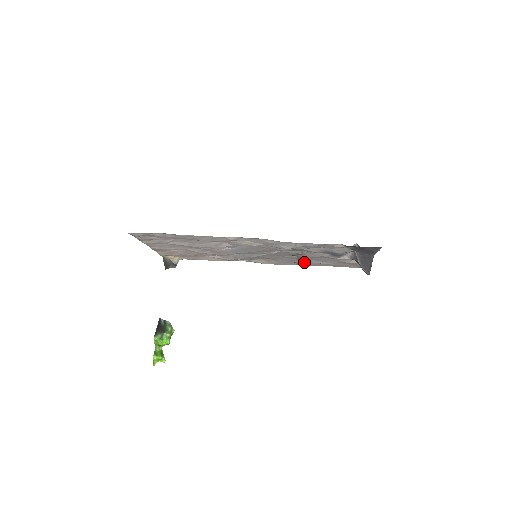
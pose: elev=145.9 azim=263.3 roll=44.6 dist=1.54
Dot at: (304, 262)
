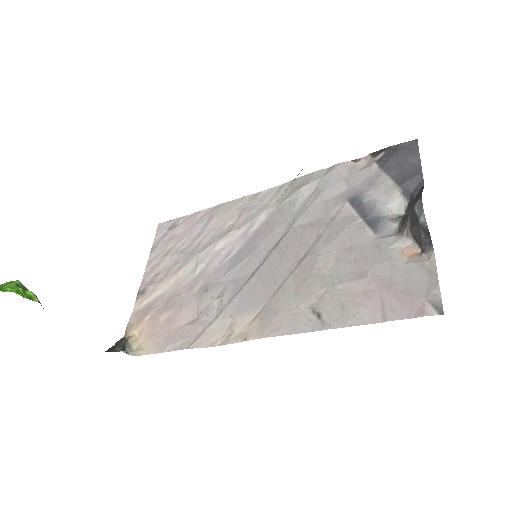
Dot at: (324, 296)
